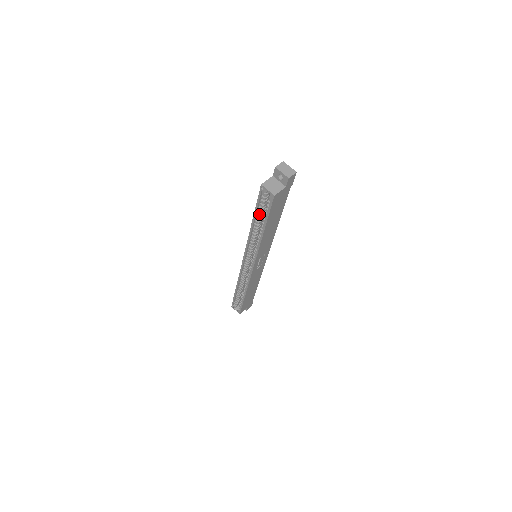
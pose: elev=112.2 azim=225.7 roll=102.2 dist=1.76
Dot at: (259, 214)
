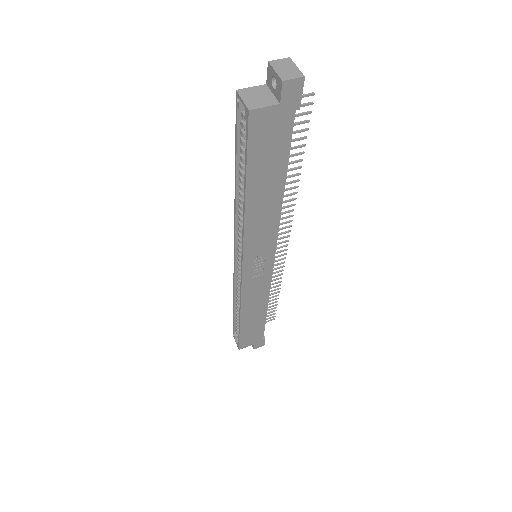
Dot at: (243, 163)
